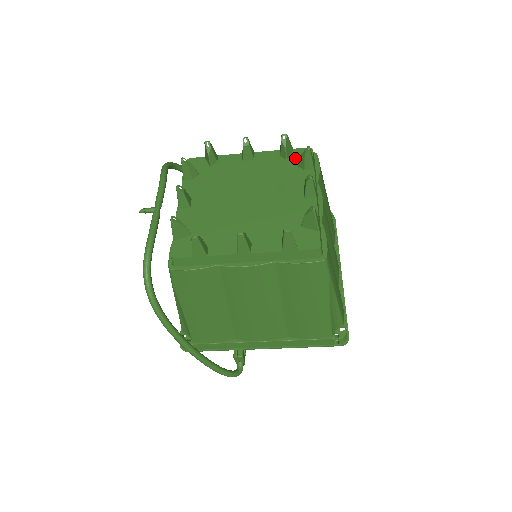
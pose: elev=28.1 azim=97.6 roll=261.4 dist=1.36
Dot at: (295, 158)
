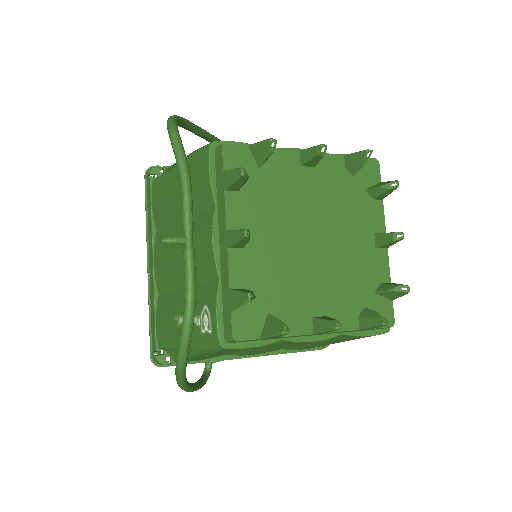
Dot at: (362, 175)
